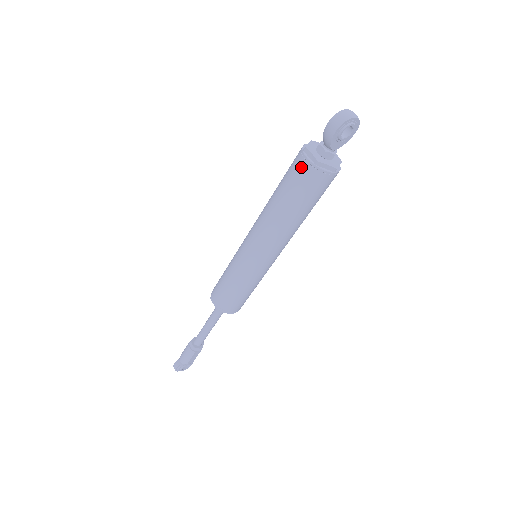
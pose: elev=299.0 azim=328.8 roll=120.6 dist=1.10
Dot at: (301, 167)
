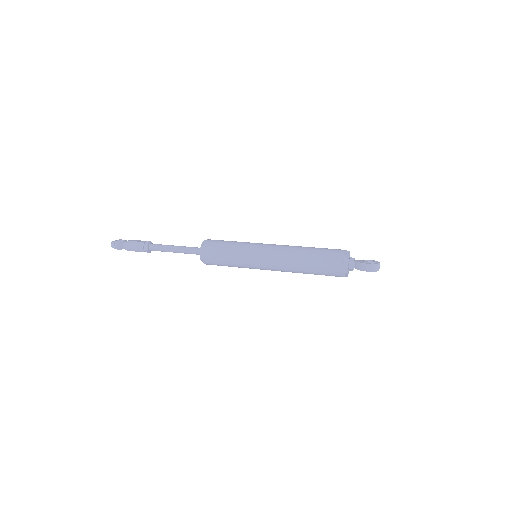
Dot at: (337, 266)
